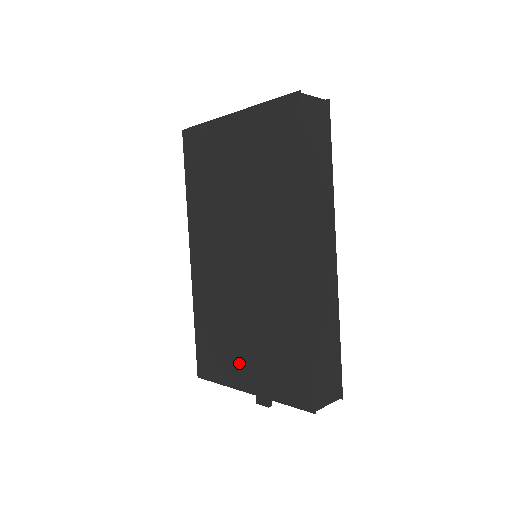
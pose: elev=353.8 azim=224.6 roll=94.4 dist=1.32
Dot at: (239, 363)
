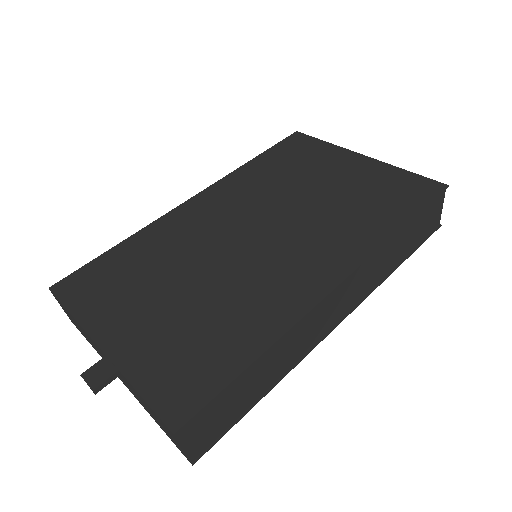
Dot at: (129, 312)
